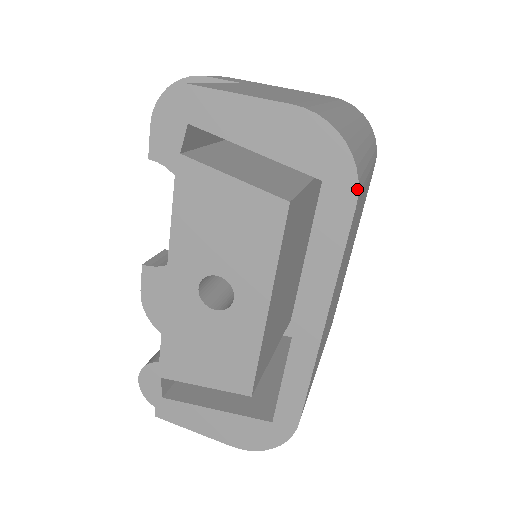
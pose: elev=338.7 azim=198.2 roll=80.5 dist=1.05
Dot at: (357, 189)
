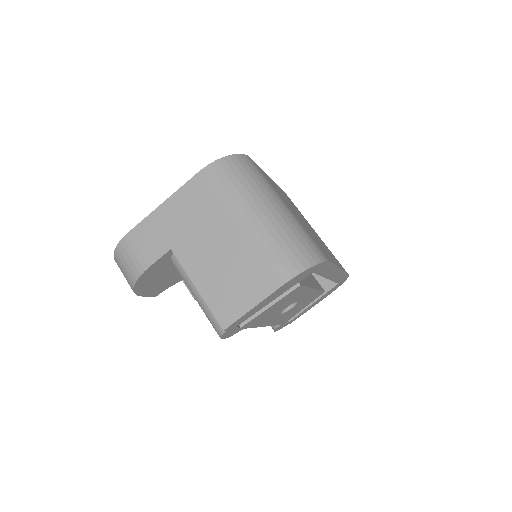
Dot at: (326, 262)
